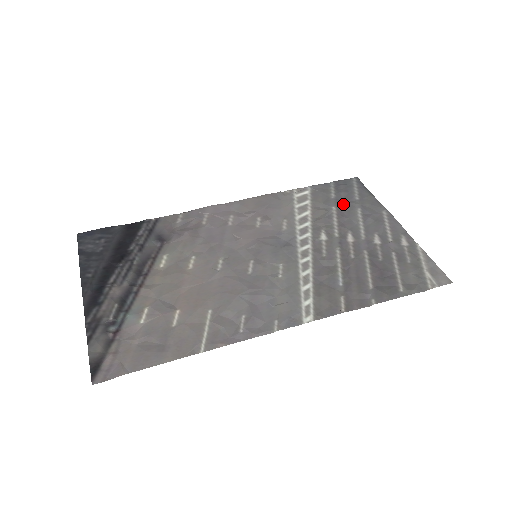
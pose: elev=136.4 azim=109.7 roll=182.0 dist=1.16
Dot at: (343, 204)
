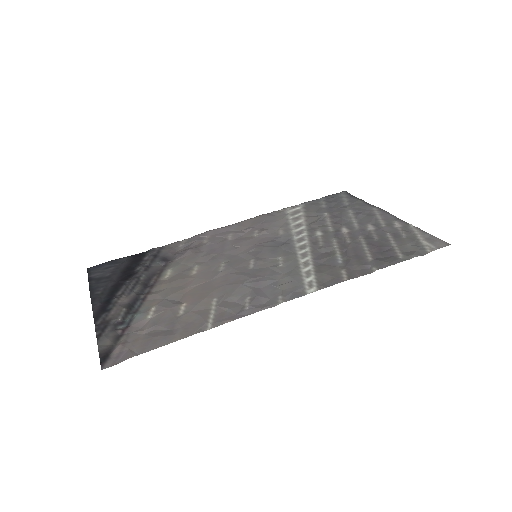
Dot at: (334, 210)
